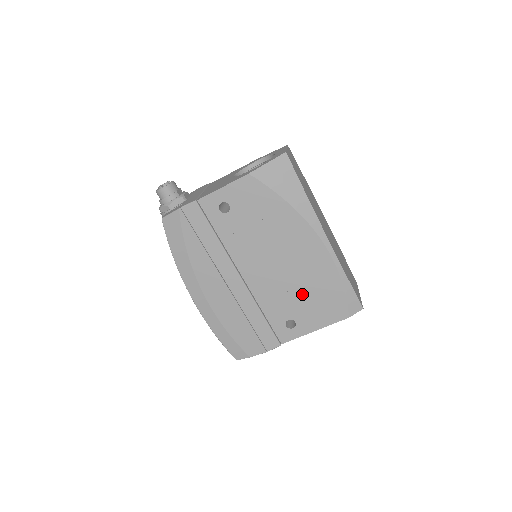
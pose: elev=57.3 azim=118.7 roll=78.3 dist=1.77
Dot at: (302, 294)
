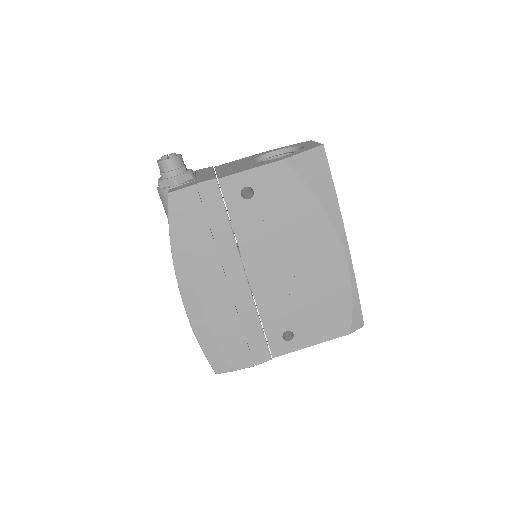
Dot at: (308, 303)
